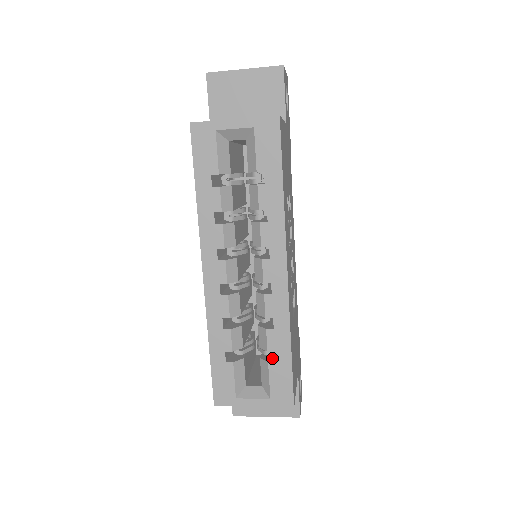
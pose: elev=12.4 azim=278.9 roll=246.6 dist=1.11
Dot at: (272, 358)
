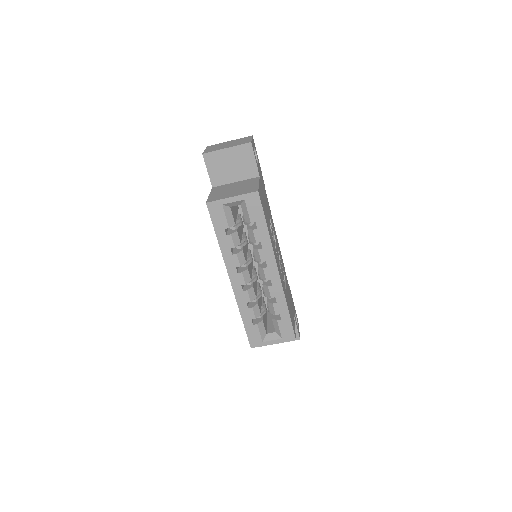
Dot at: (279, 317)
